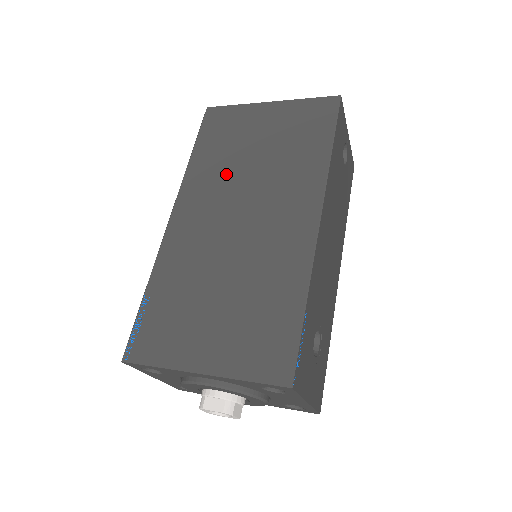
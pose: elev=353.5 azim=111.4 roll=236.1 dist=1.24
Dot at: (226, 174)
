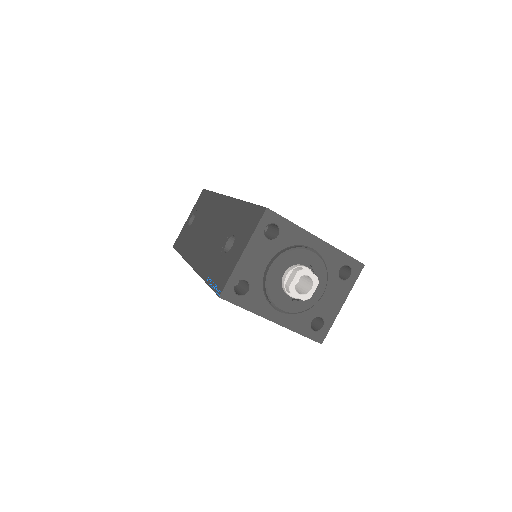
Dot at: occluded
